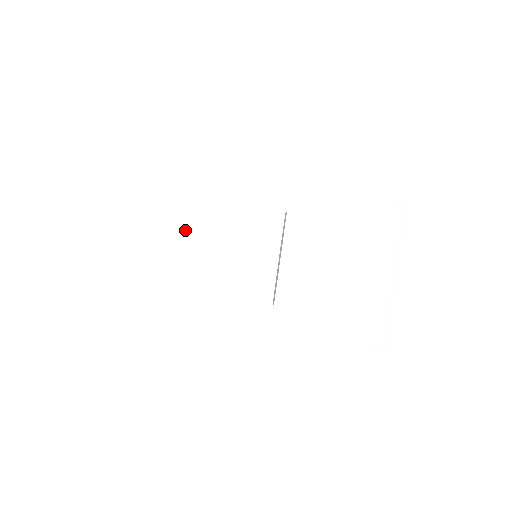
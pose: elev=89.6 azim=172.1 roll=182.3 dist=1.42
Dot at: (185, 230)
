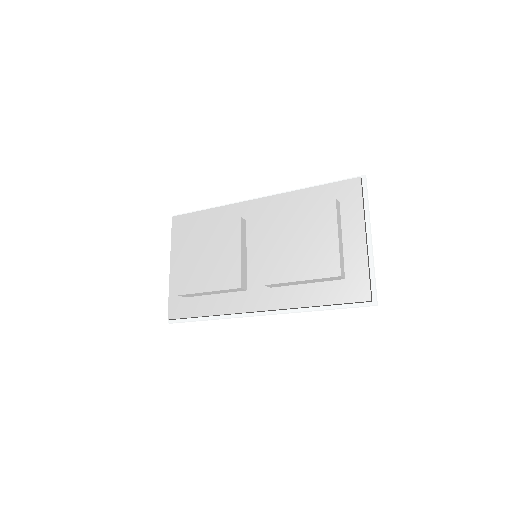
Dot at: (198, 247)
